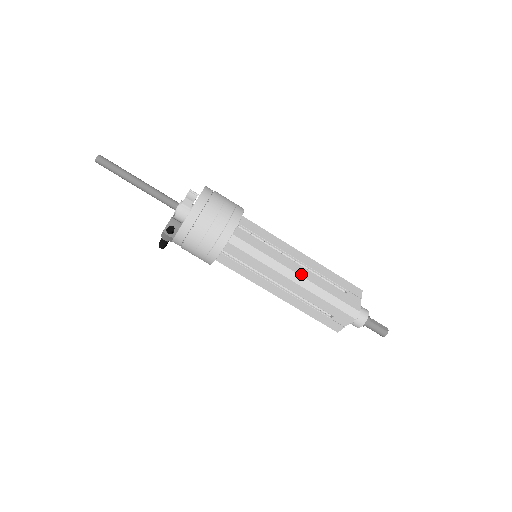
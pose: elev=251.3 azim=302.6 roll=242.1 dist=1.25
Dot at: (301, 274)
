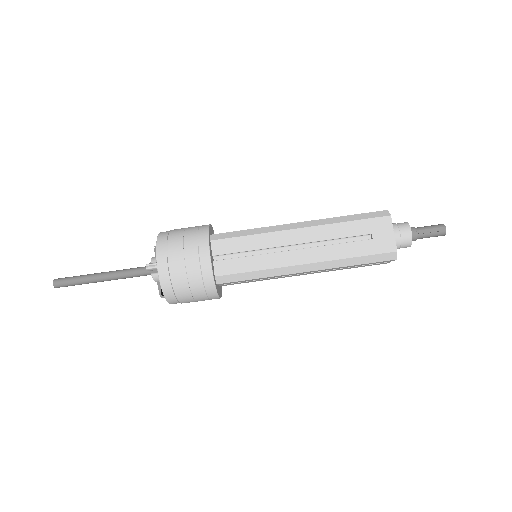
Dot at: (309, 261)
